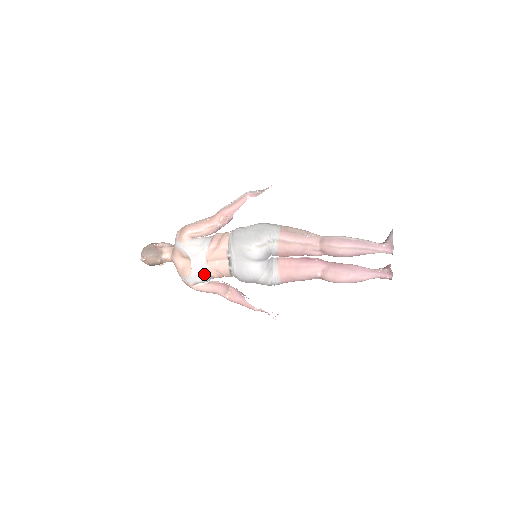
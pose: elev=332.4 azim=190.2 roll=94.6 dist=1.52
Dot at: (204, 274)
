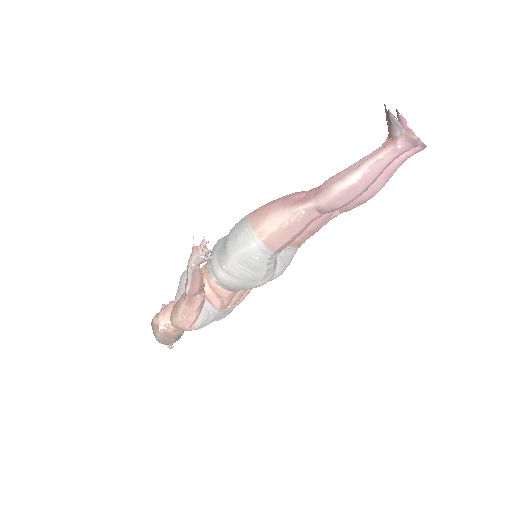
Dot at: occluded
